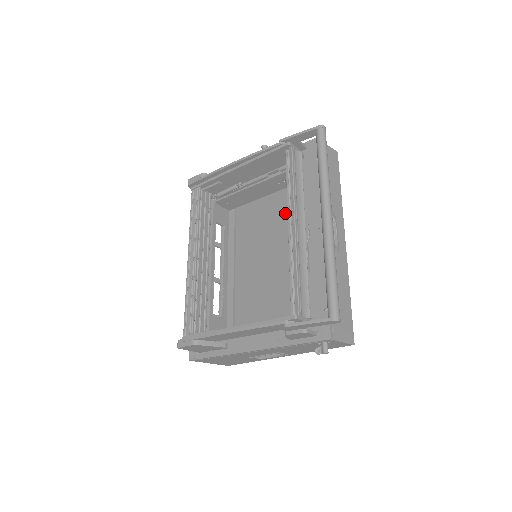
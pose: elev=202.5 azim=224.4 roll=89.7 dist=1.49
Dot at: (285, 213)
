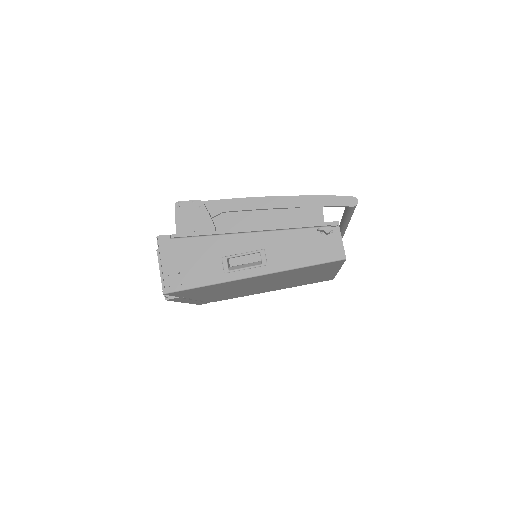
Dot at: (276, 287)
